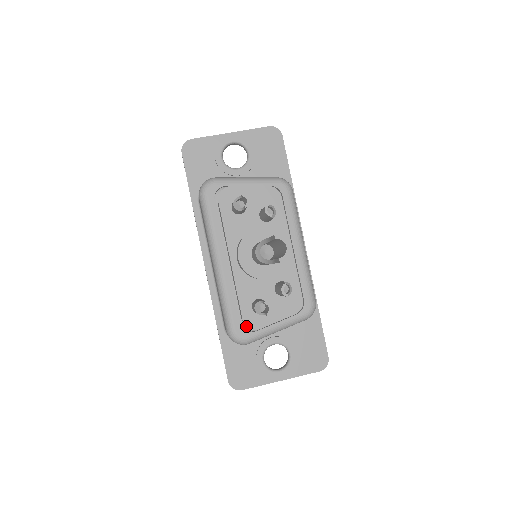
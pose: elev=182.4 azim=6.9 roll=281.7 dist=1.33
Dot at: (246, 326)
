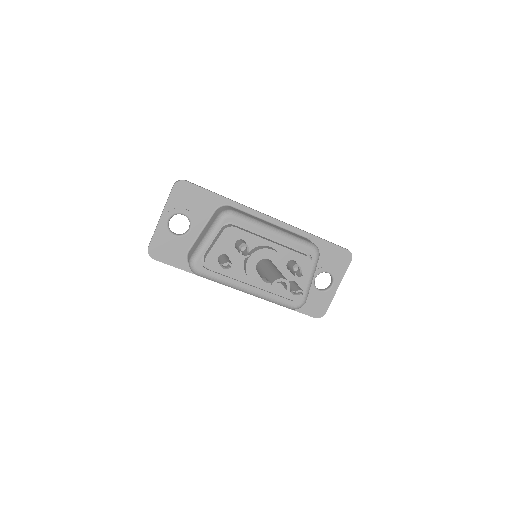
Dot at: occluded
